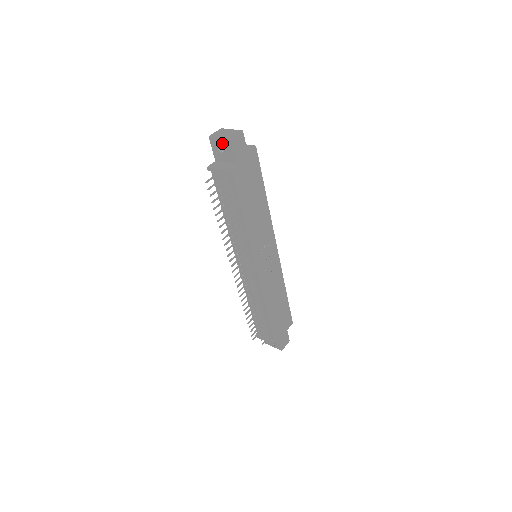
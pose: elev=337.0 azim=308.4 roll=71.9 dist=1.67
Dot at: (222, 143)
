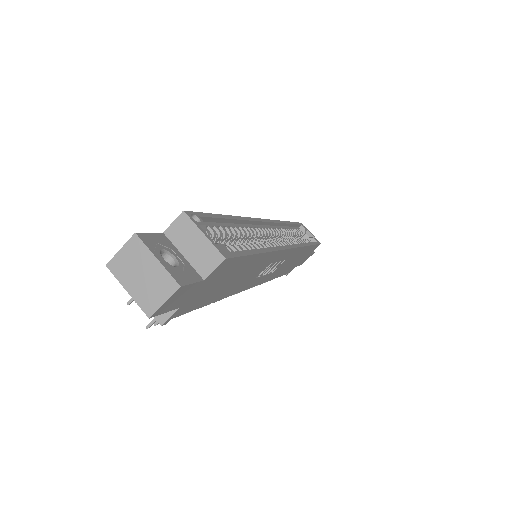
Dot at: occluded
